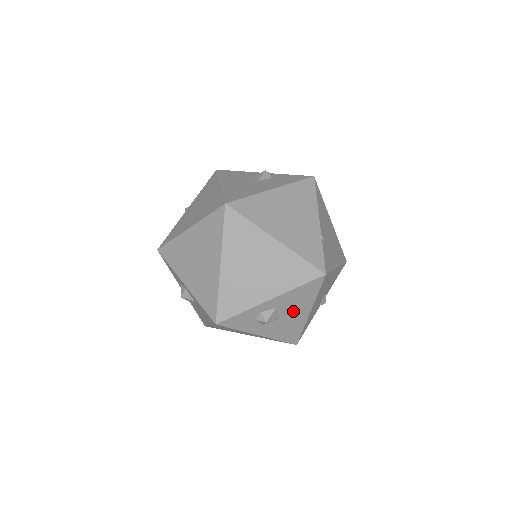
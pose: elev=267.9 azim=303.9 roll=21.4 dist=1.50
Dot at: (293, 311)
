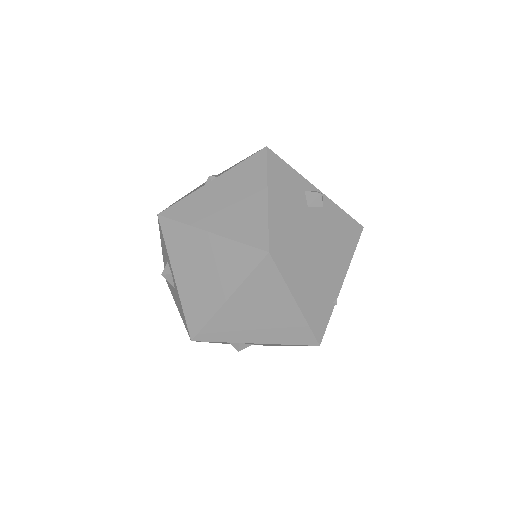
Dot at: occluded
